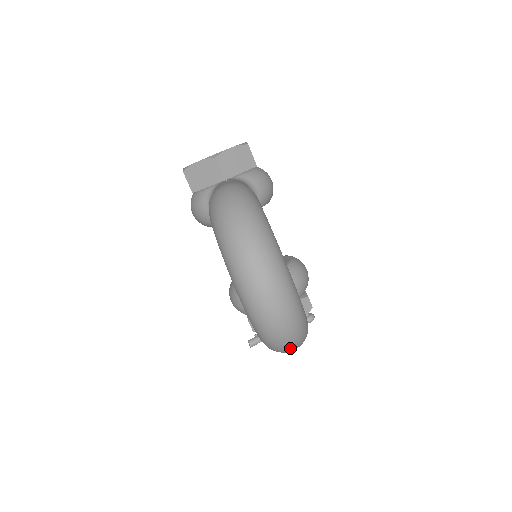
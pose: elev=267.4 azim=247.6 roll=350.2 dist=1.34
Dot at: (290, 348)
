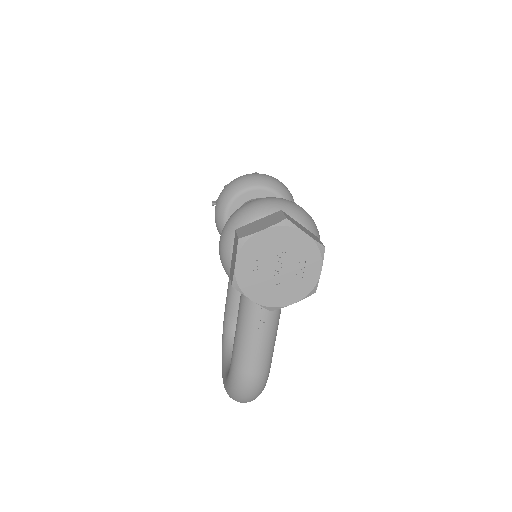
Dot at: occluded
